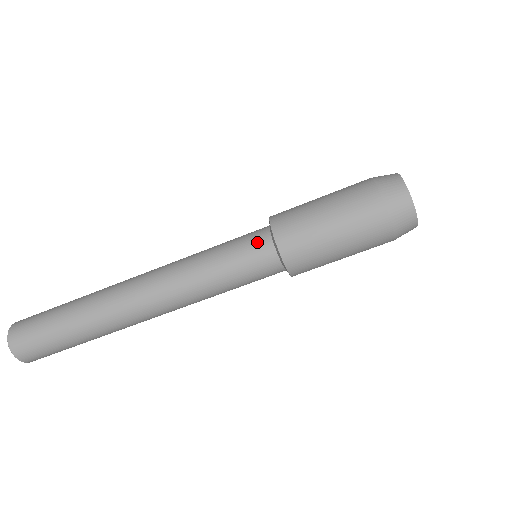
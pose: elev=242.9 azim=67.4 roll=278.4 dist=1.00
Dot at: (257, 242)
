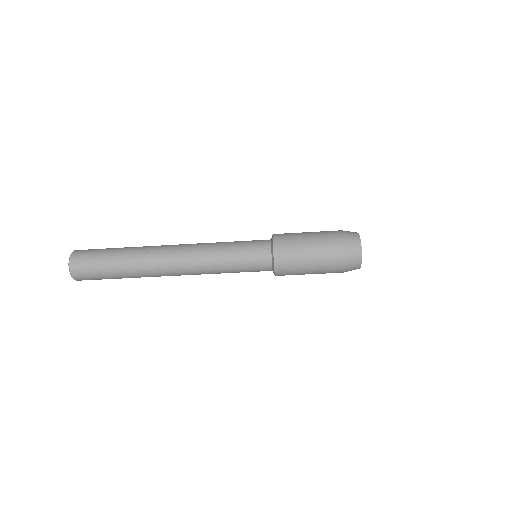
Dot at: (261, 253)
